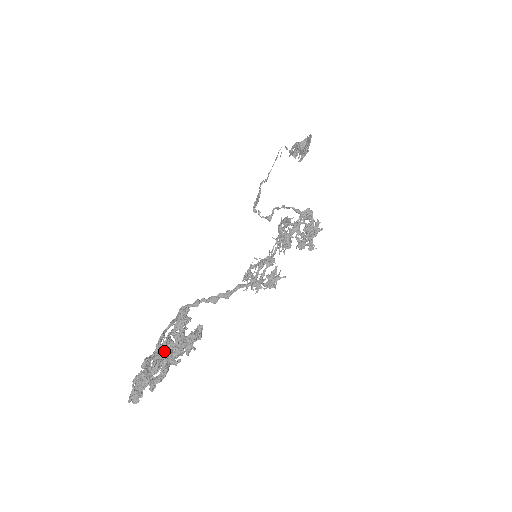
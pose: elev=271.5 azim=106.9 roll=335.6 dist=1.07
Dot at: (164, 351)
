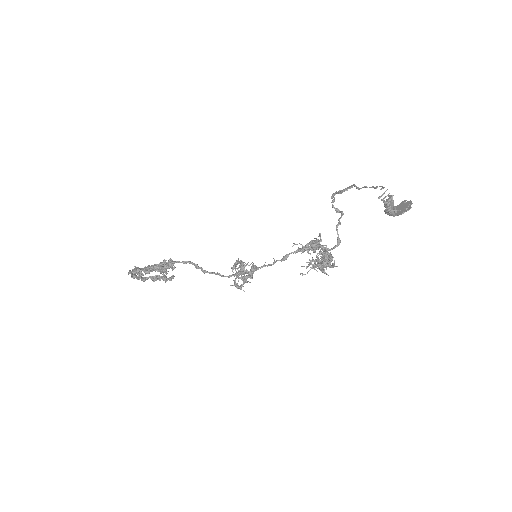
Dot at: (148, 273)
